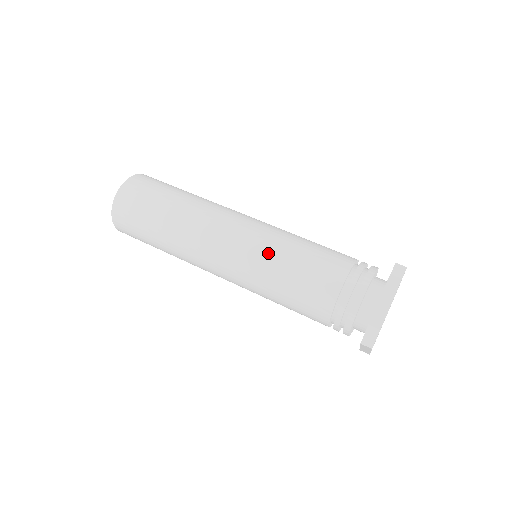
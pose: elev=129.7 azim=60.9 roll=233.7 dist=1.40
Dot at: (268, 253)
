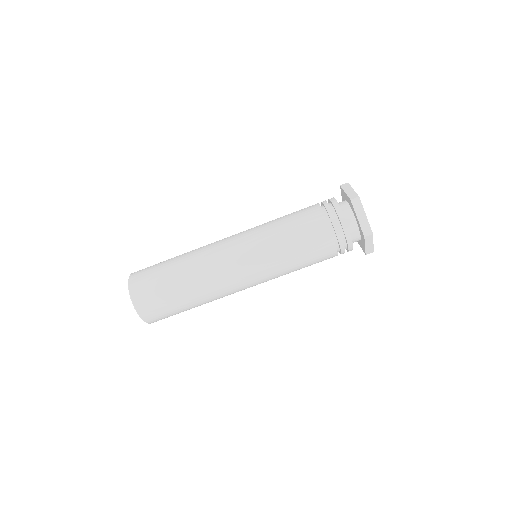
Dot at: occluded
